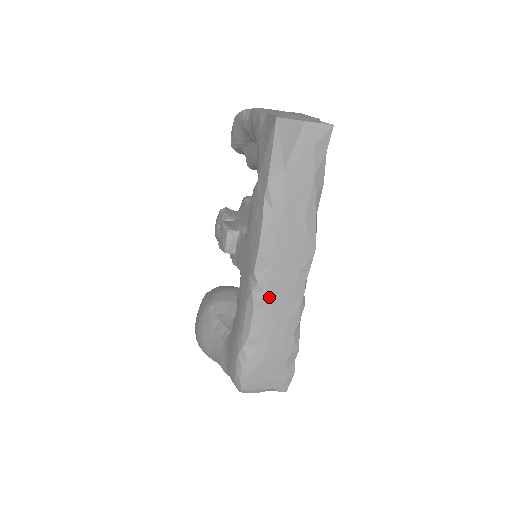
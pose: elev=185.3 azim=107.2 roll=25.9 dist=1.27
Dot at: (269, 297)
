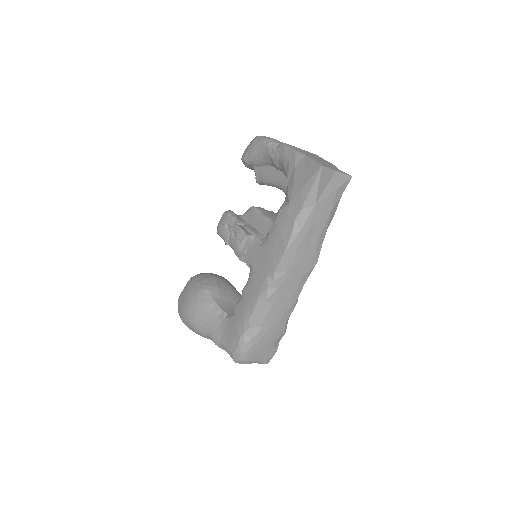
Dot at: (279, 293)
